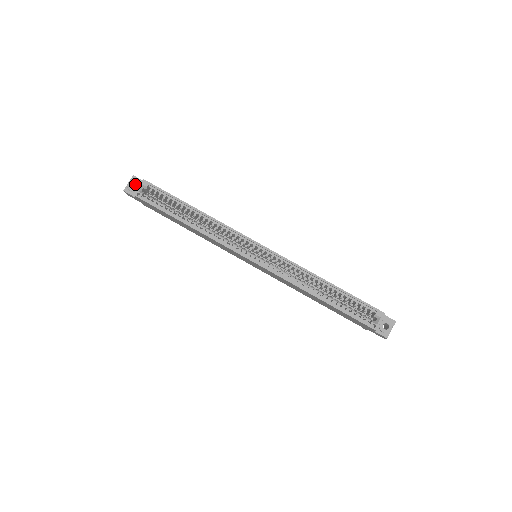
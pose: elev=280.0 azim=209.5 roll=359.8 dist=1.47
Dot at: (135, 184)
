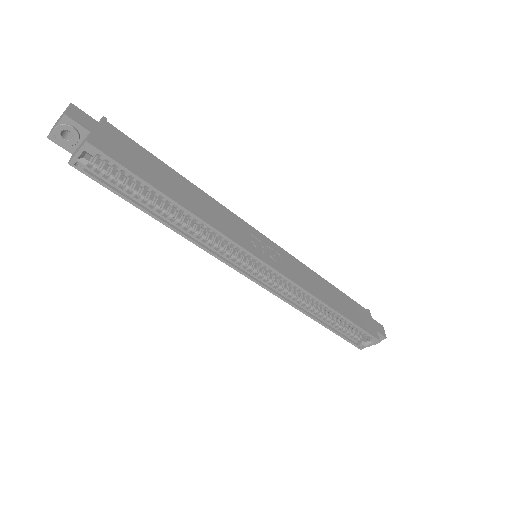
Dot at: (69, 125)
